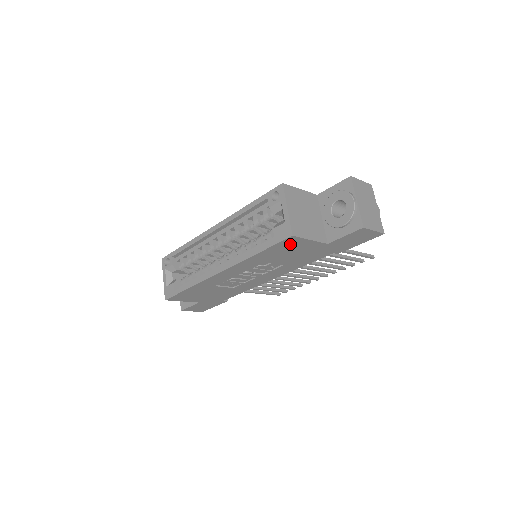
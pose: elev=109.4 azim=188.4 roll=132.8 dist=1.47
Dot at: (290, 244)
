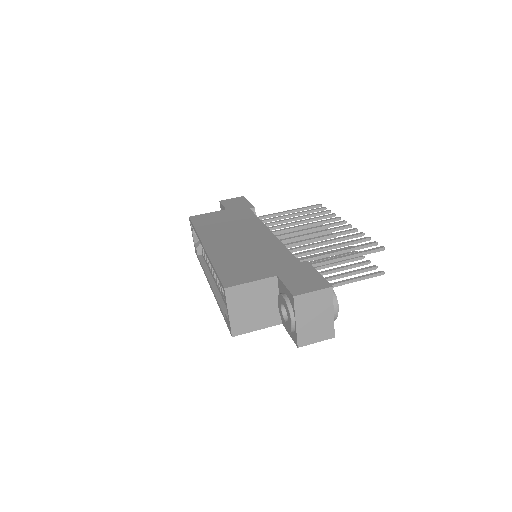
Dot at: occluded
